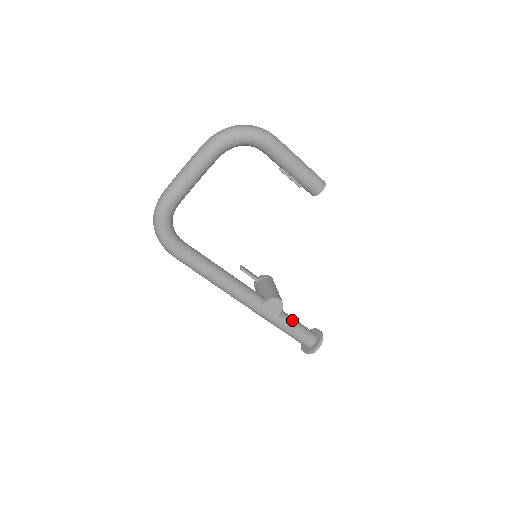
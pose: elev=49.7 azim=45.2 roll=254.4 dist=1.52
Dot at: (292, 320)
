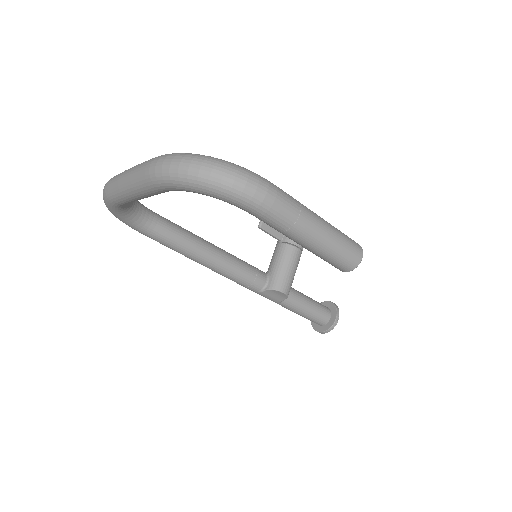
Dot at: (299, 305)
